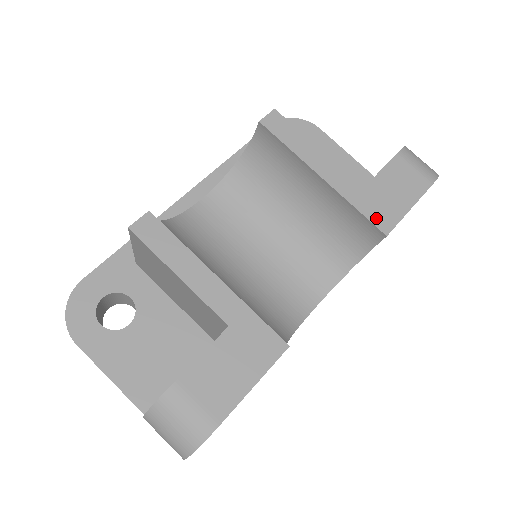
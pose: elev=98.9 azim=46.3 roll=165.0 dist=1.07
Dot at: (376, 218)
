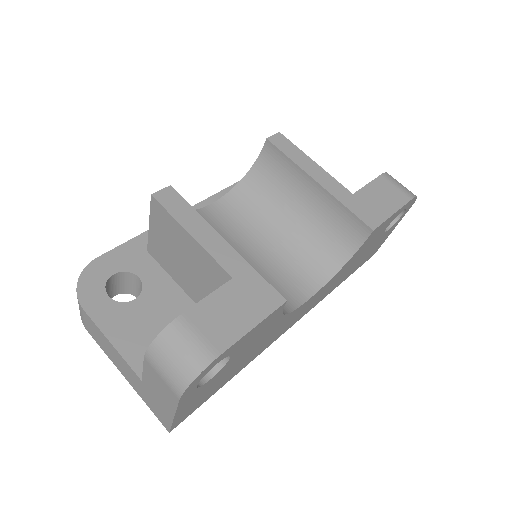
Dot at: (364, 216)
